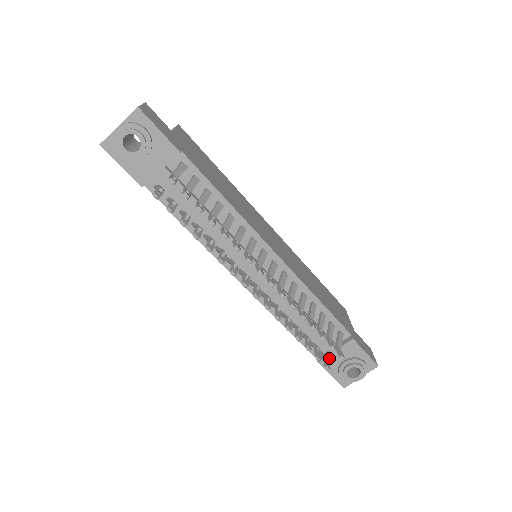
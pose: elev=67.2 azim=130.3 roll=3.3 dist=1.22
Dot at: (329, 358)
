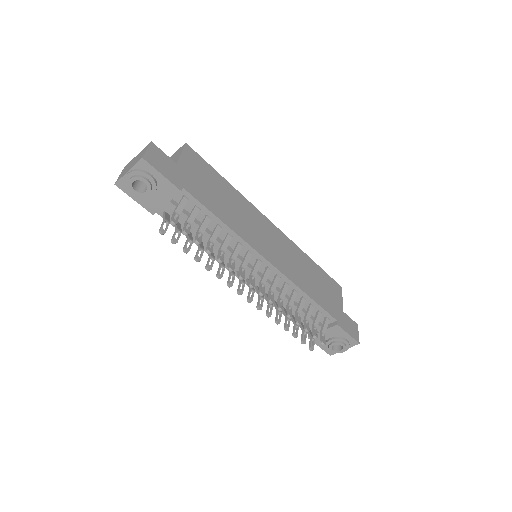
Dot at: occluded
